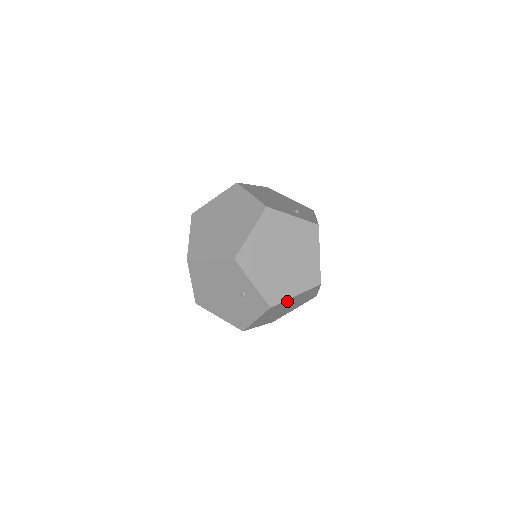
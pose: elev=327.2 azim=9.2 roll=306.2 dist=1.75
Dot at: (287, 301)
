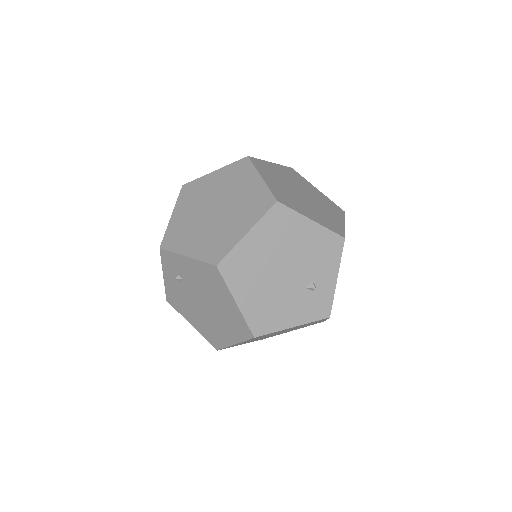
Dot at: (318, 321)
